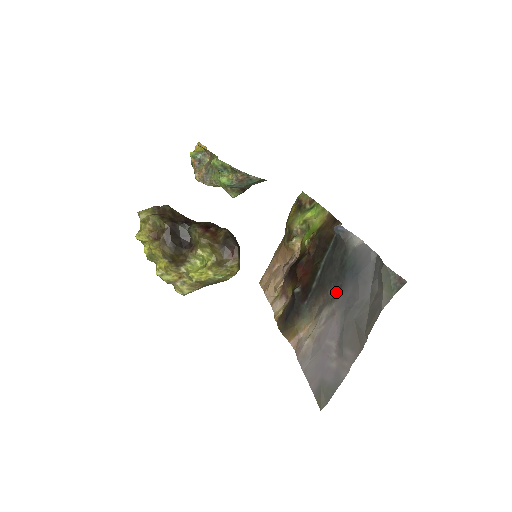
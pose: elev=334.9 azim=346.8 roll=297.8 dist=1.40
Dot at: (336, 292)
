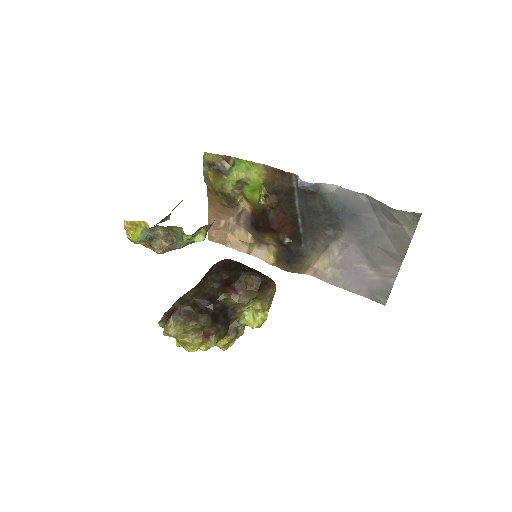
Dot at: (334, 230)
